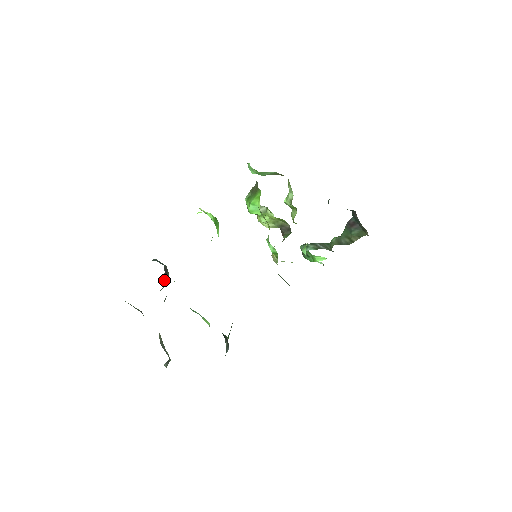
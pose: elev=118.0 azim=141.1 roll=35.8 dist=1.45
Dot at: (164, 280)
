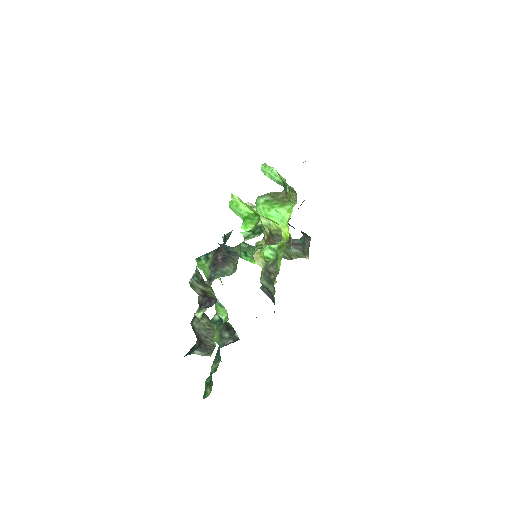
Dot at: (220, 266)
